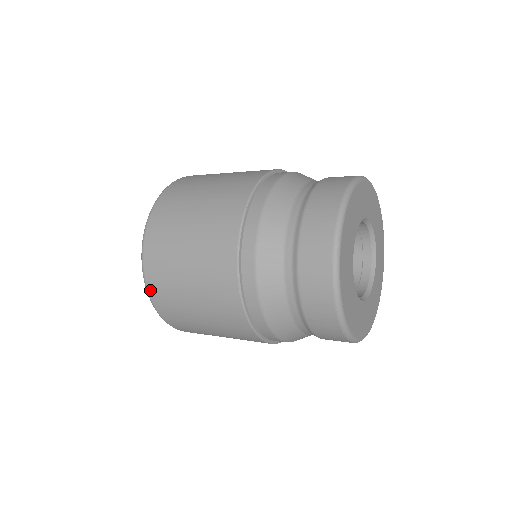
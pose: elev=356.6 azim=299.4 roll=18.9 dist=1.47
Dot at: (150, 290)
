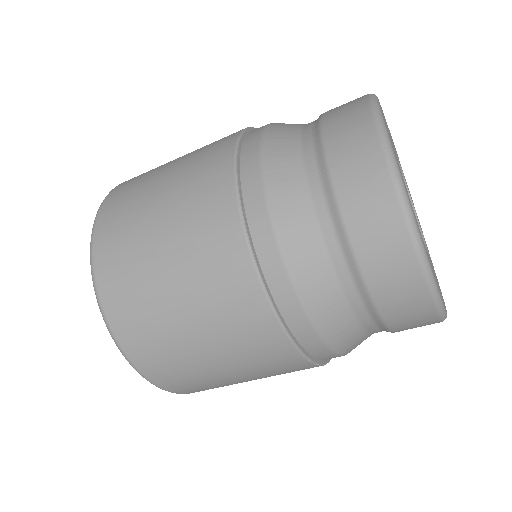
Dot at: (102, 210)
